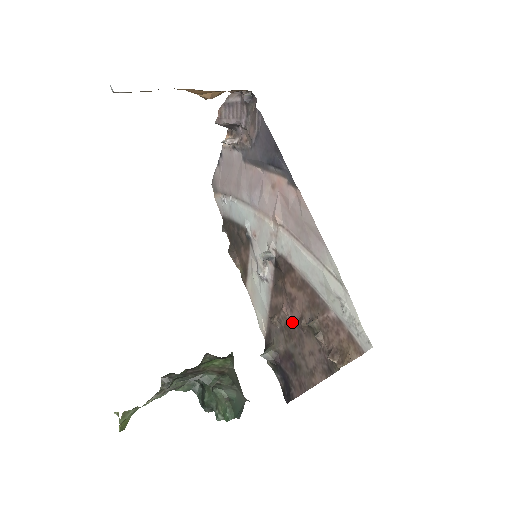
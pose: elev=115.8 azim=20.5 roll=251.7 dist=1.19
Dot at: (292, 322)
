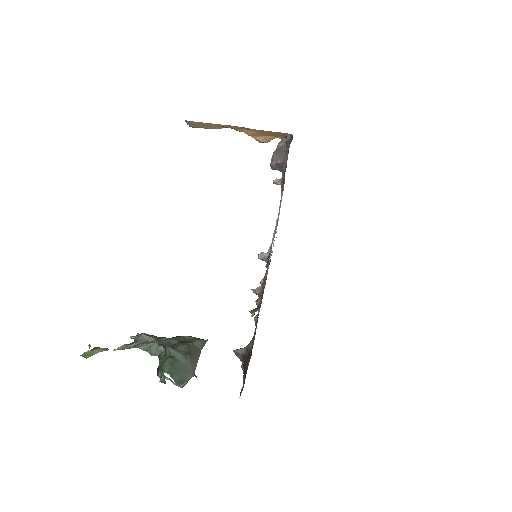
Dot at: occluded
